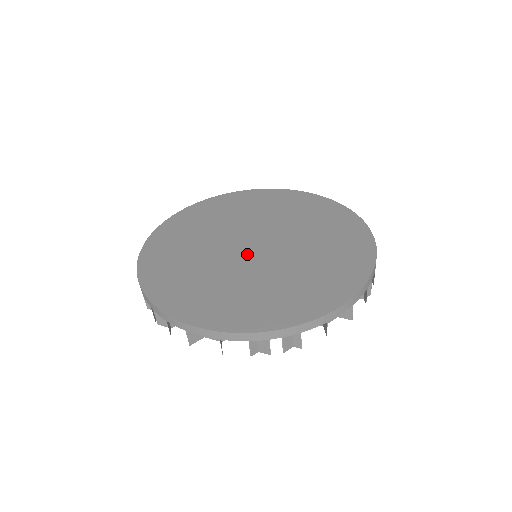
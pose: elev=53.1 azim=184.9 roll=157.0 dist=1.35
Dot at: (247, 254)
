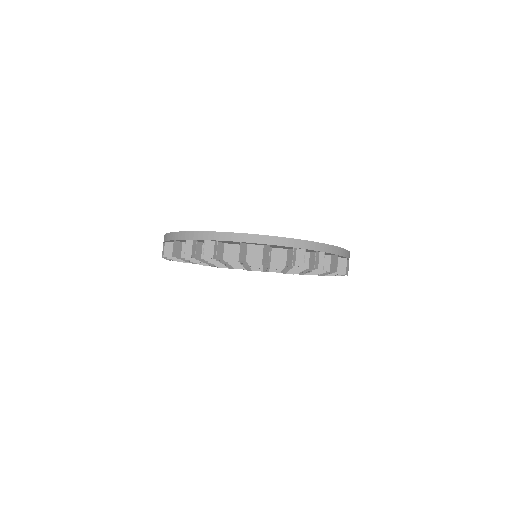
Dot at: occluded
